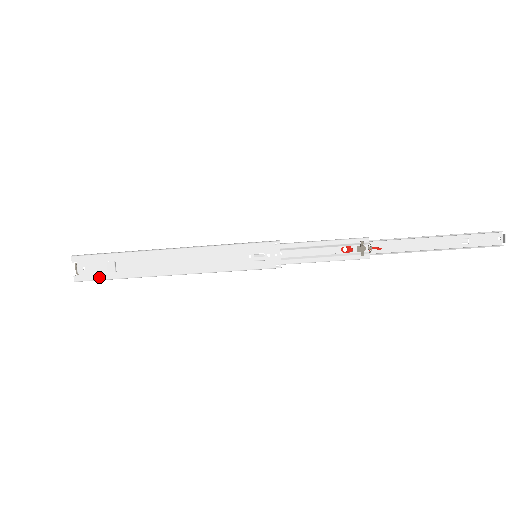
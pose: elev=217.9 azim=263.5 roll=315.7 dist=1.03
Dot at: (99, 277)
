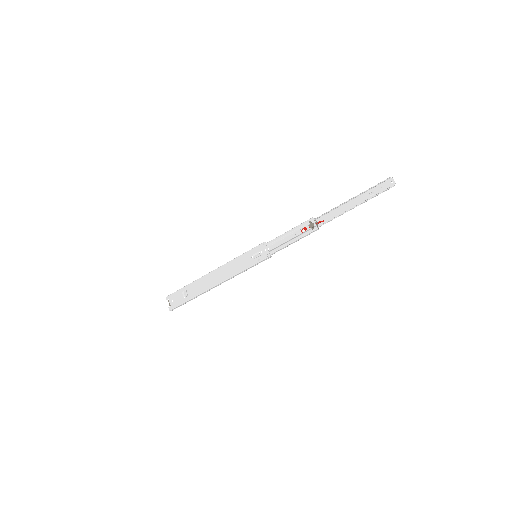
Dot at: (180, 303)
